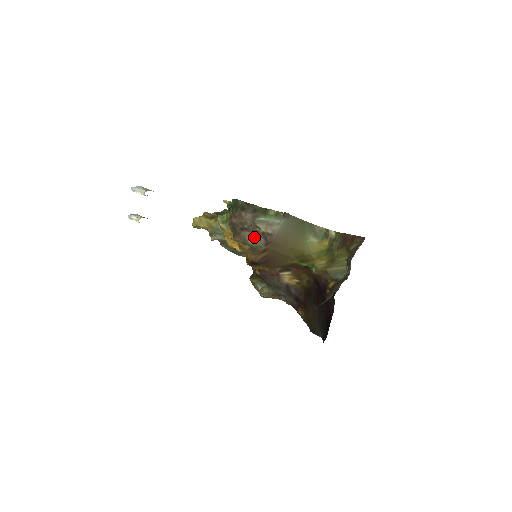
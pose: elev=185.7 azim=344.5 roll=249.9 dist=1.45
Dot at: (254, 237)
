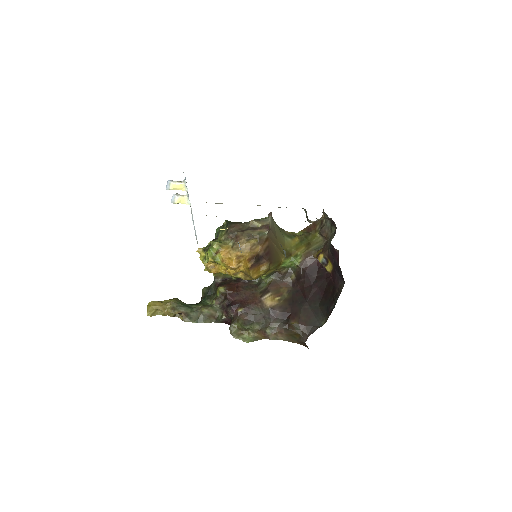
Dot at: (256, 231)
